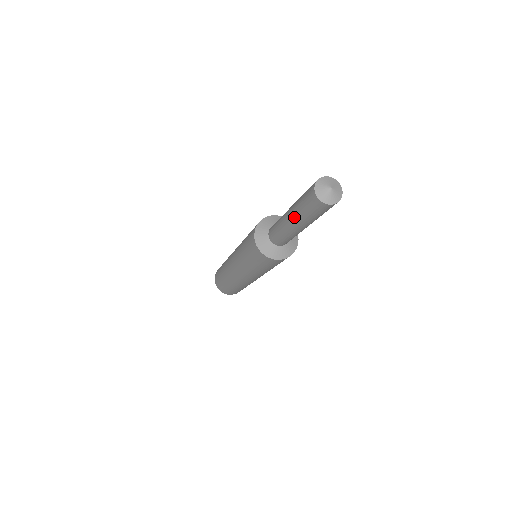
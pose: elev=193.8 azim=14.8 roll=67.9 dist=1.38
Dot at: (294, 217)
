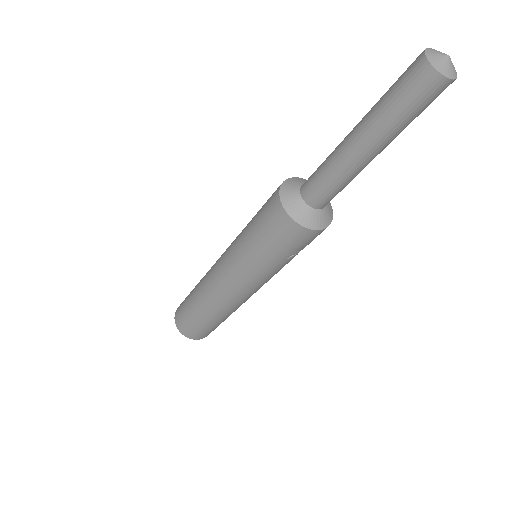
Dot at: (364, 120)
